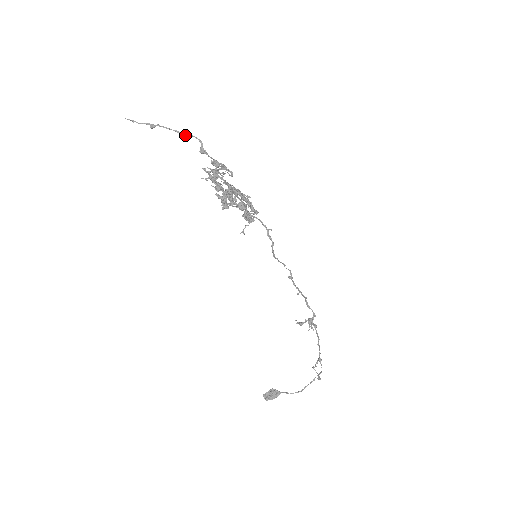
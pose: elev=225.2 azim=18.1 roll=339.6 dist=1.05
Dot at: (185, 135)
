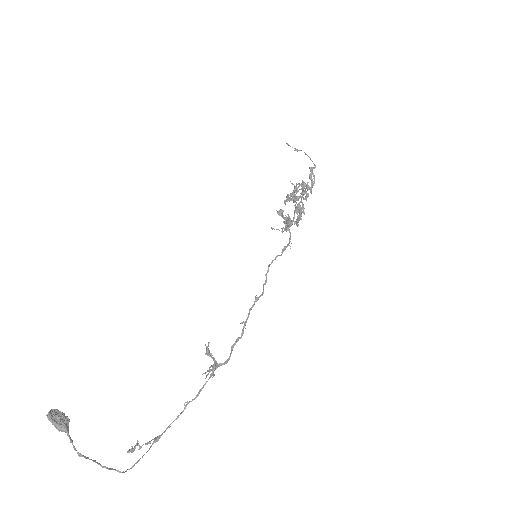
Dot at: (311, 160)
